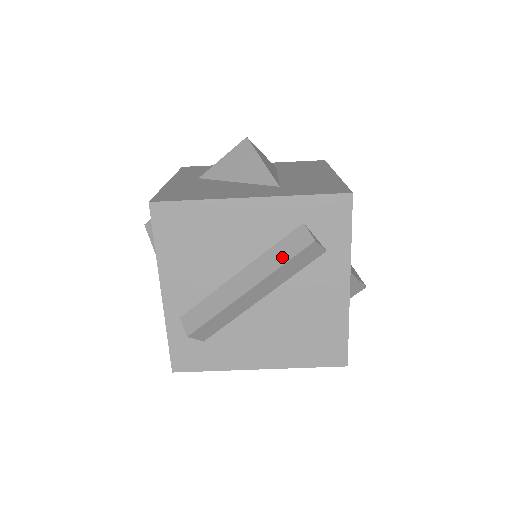
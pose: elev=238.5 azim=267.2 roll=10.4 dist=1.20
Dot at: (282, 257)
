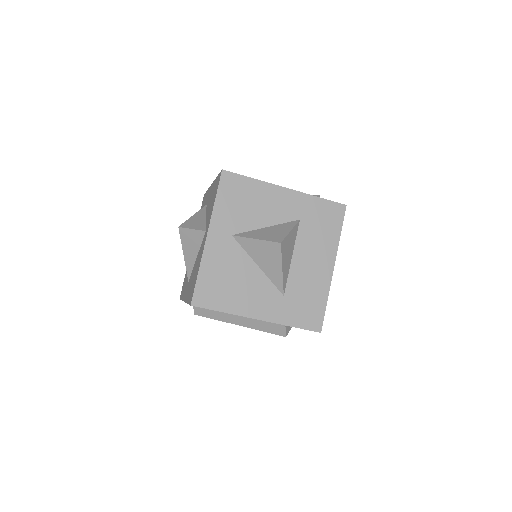
Dot at: (264, 328)
